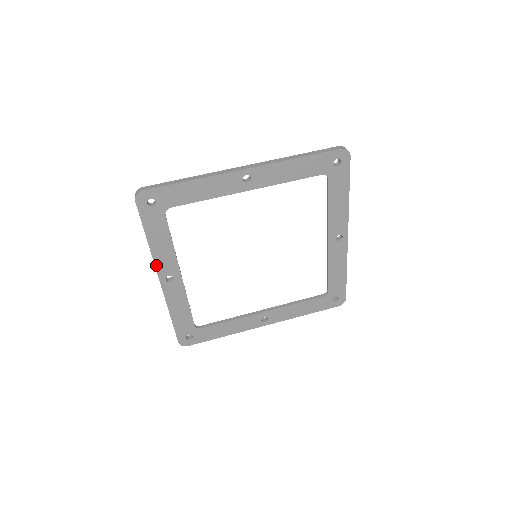
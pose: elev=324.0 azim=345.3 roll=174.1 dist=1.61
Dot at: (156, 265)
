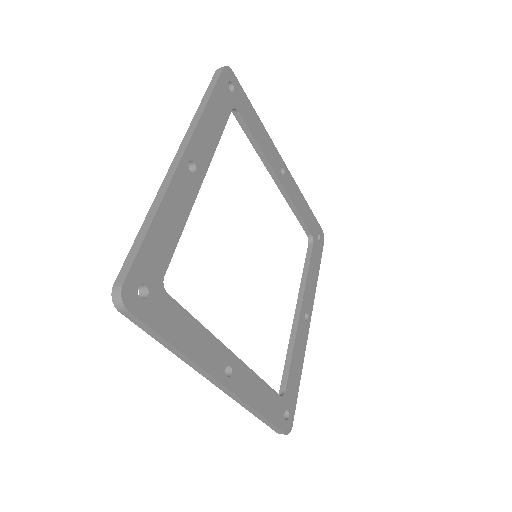
Dot at: (207, 371)
